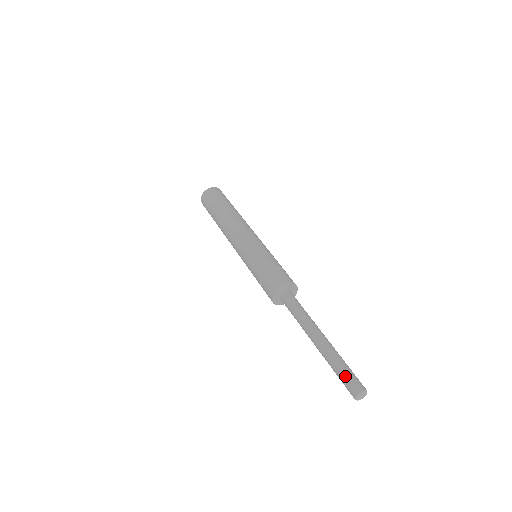
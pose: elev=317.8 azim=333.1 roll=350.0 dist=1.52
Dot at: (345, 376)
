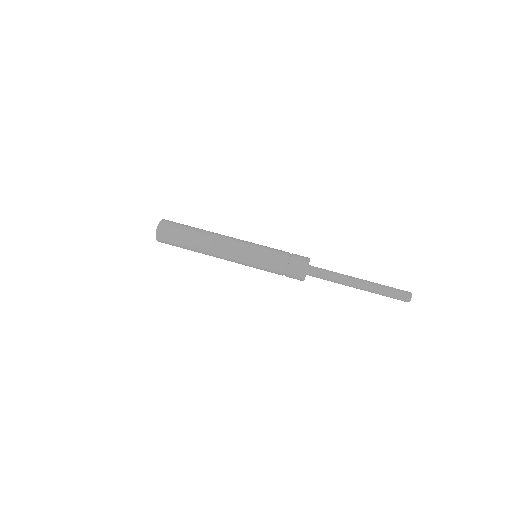
Dot at: (396, 290)
